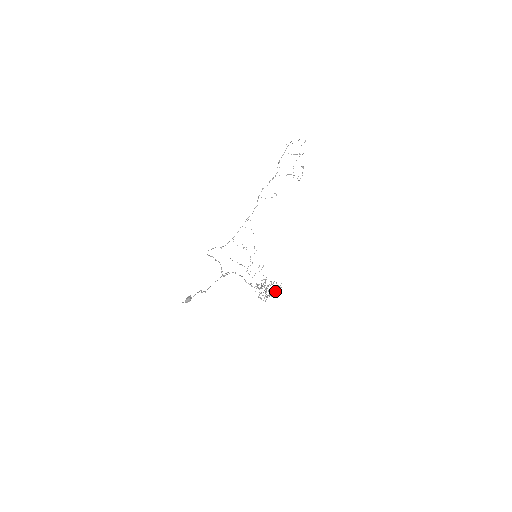
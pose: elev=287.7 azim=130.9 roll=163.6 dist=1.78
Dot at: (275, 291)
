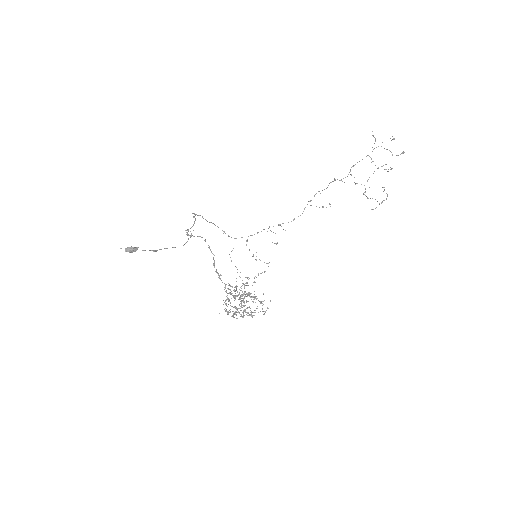
Dot at: (252, 312)
